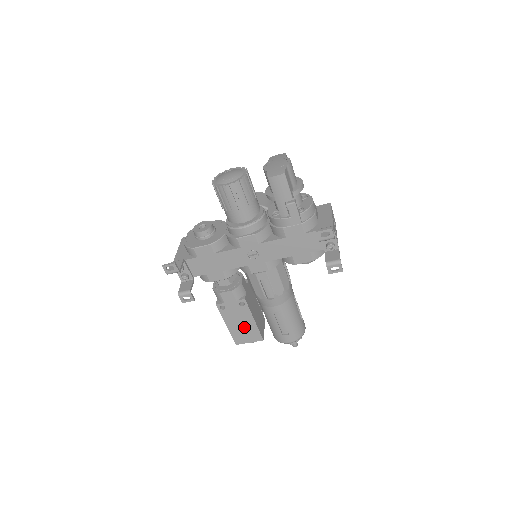
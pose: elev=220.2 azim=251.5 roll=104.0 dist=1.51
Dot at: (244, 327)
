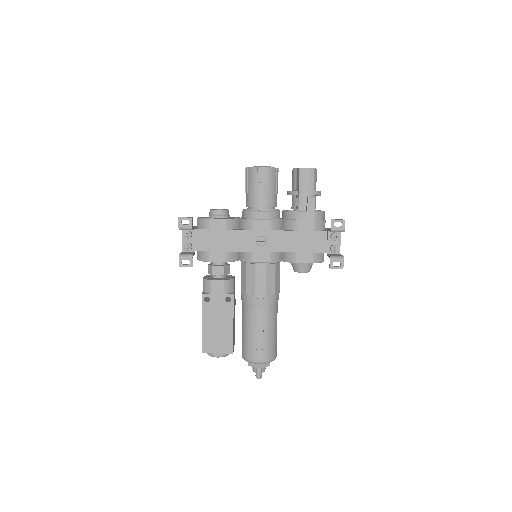
Dot at: (219, 330)
